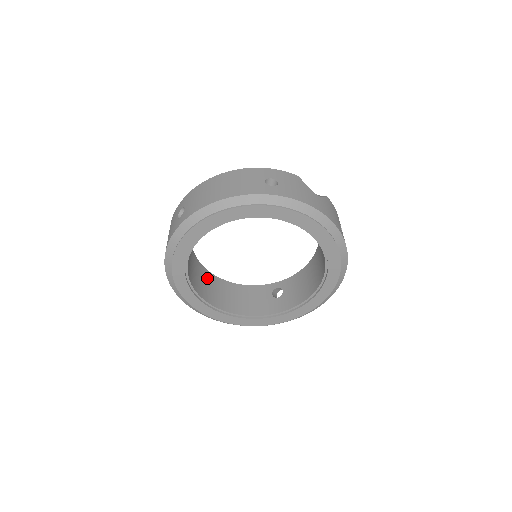
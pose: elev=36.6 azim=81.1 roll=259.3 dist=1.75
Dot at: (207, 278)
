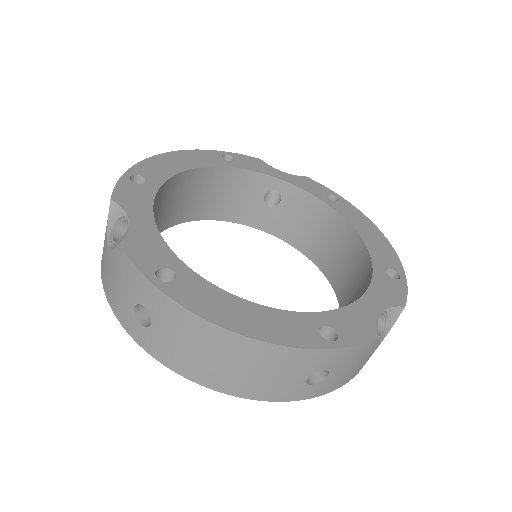
Dot at: (170, 192)
